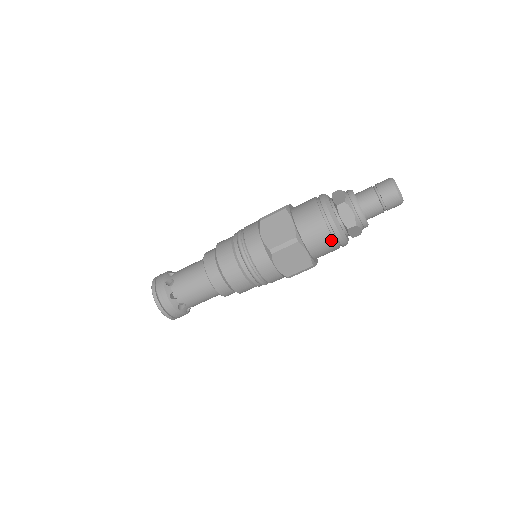
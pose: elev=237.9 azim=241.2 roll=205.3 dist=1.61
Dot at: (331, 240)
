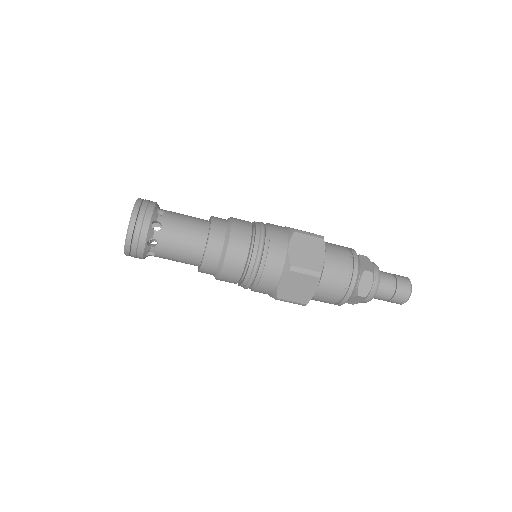
Dot at: occluded
